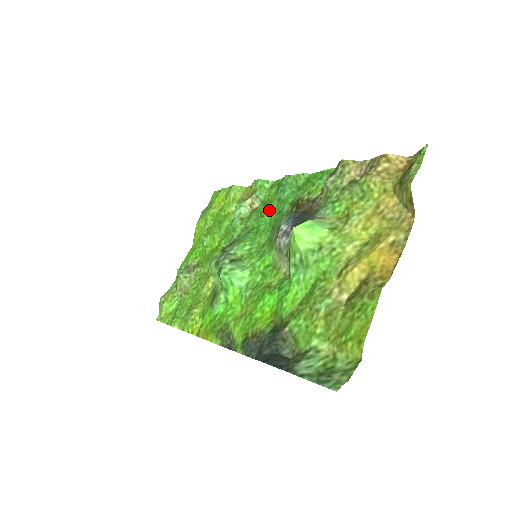
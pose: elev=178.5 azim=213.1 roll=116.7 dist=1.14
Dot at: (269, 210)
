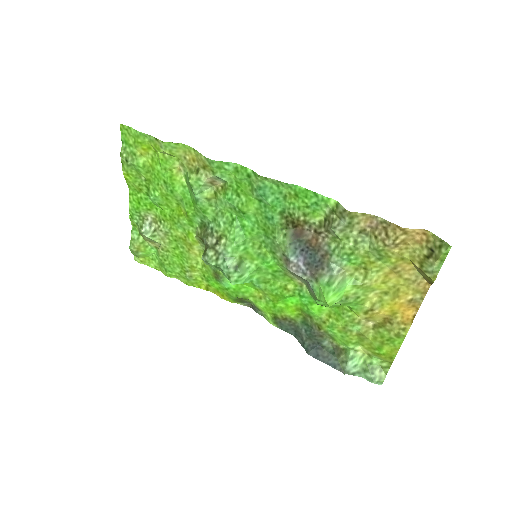
Dot at: (250, 208)
